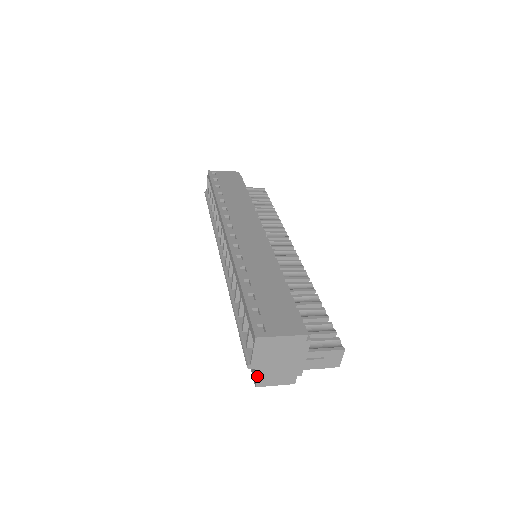
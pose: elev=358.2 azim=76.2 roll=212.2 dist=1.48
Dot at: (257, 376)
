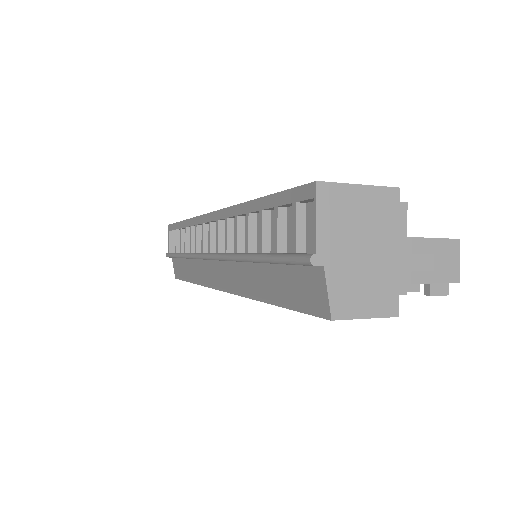
Dot at: (330, 288)
